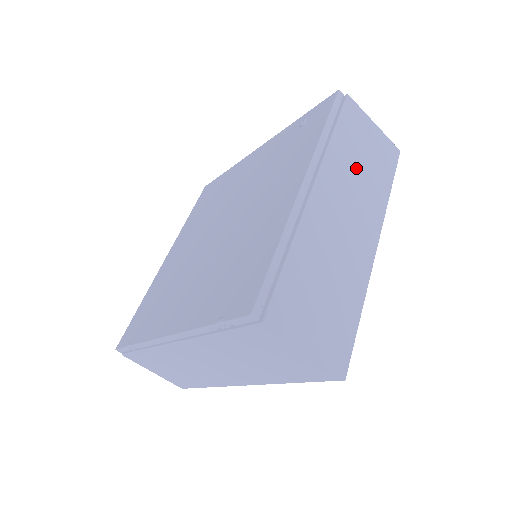
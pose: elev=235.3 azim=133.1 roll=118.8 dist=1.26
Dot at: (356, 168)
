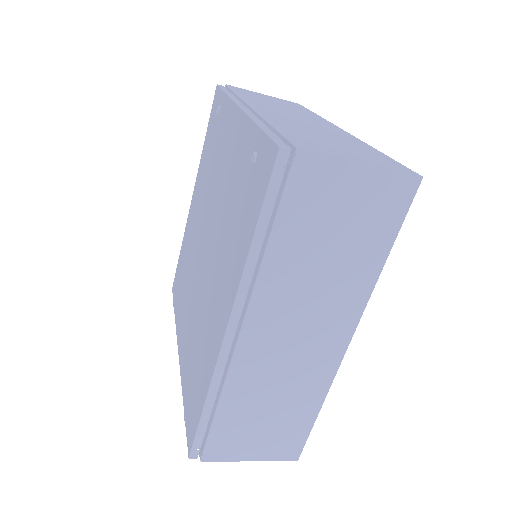
Dot at: (315, 267)
